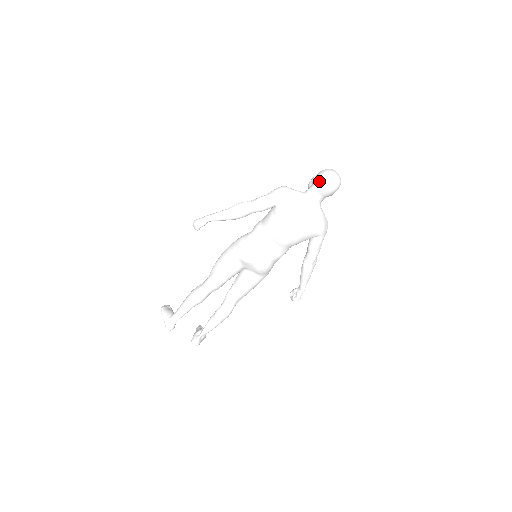
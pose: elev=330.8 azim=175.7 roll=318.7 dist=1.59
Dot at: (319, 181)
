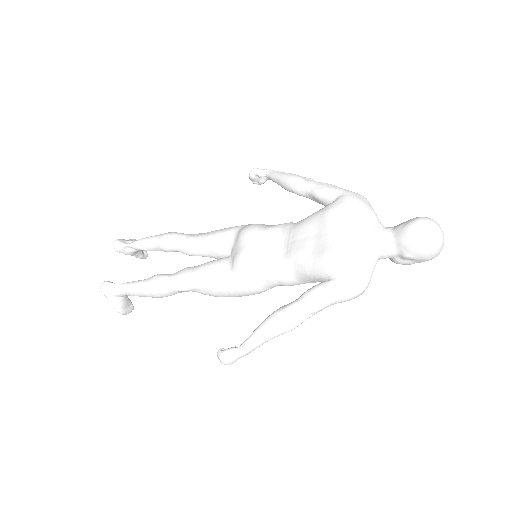
Dot at: (411, 219)
